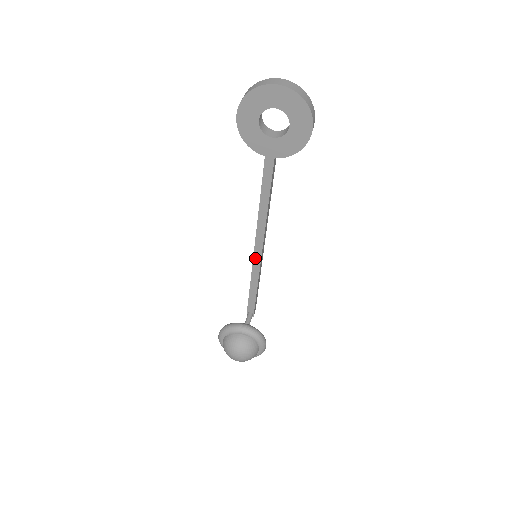
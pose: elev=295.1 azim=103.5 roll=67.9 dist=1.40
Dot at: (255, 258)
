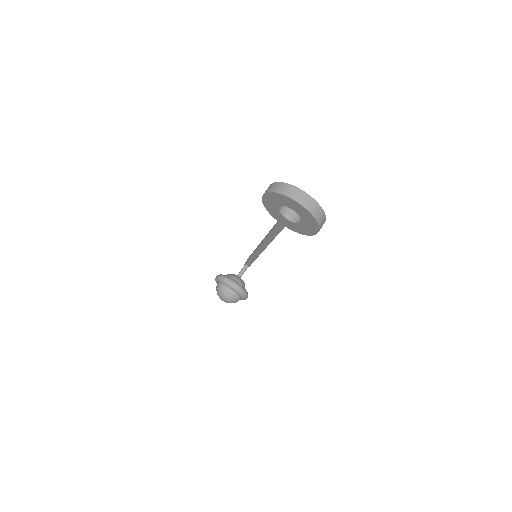
Dot at: (257, 250)
